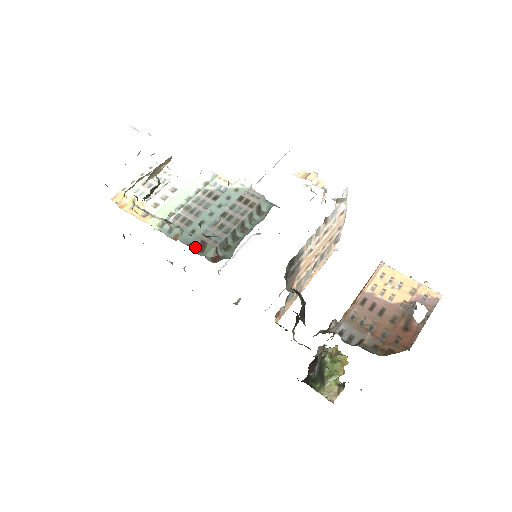
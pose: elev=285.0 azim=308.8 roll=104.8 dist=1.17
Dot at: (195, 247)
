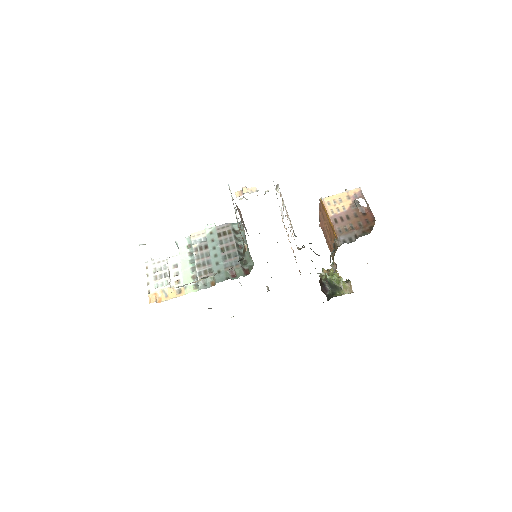
Dot at: (230, 278)
